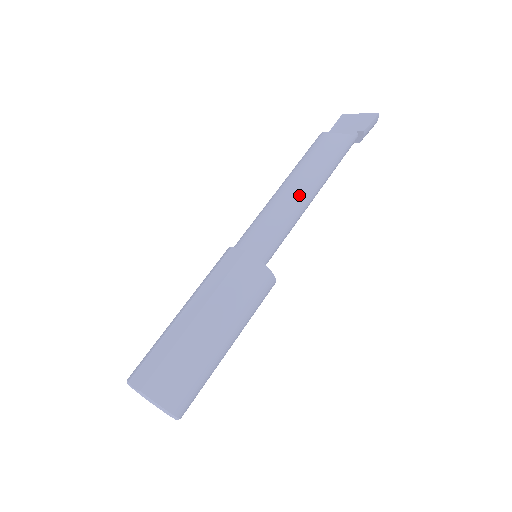
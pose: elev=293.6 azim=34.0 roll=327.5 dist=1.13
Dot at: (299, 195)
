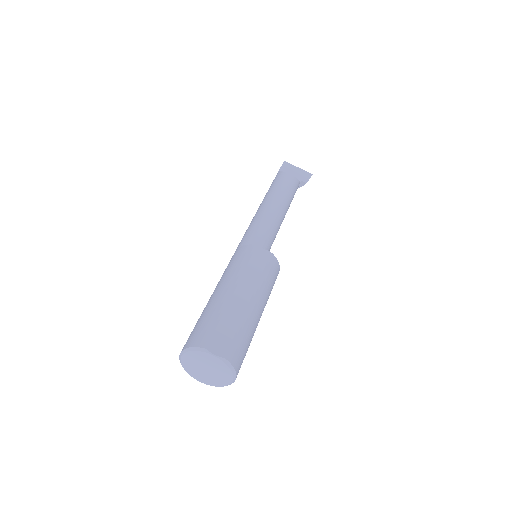
Dot at: (283, 217)
